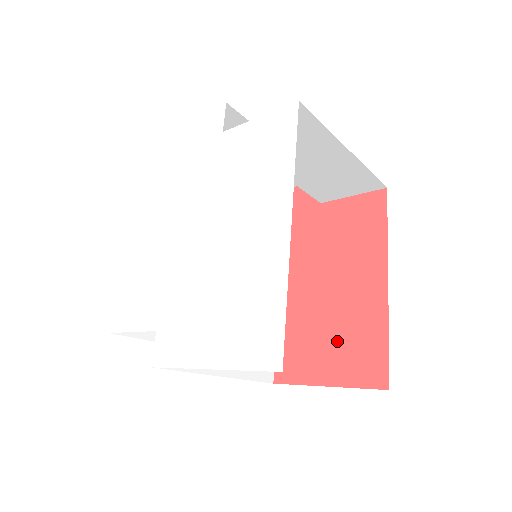
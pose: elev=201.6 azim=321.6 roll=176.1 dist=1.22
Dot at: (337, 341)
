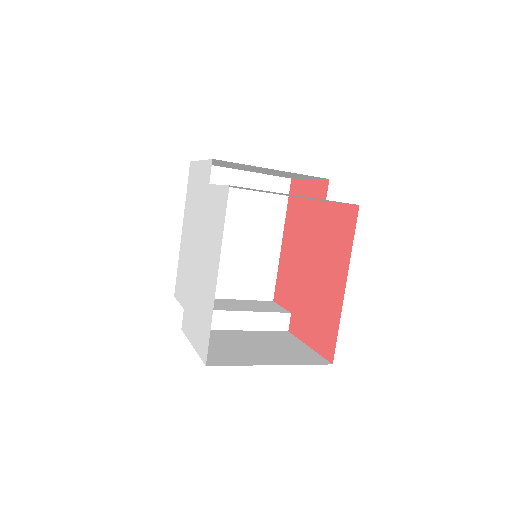
Dot at: (317, 318)
